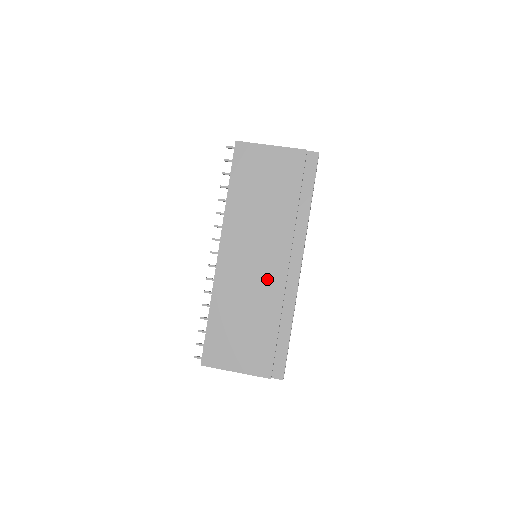
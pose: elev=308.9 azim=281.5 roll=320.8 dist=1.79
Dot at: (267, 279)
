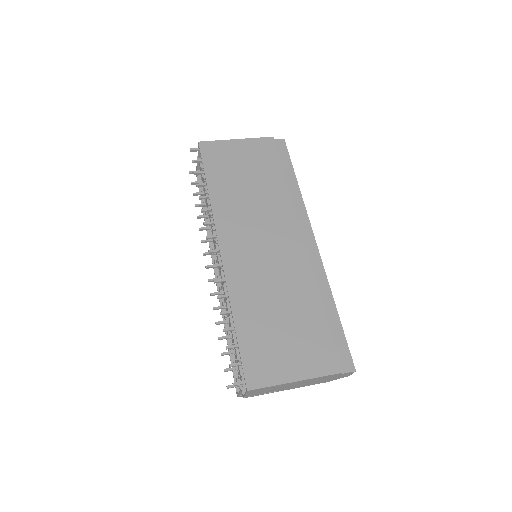
Dot at: (287, 260)
